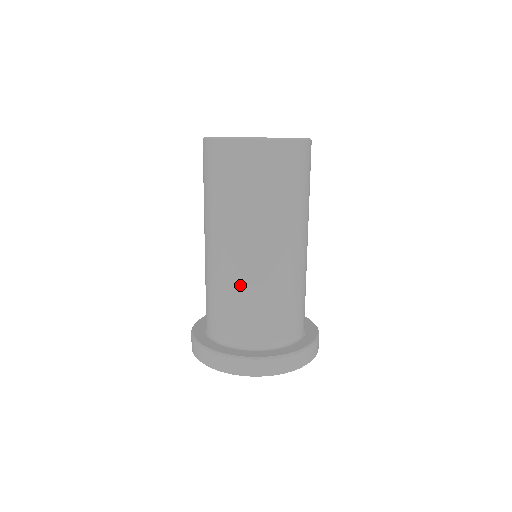
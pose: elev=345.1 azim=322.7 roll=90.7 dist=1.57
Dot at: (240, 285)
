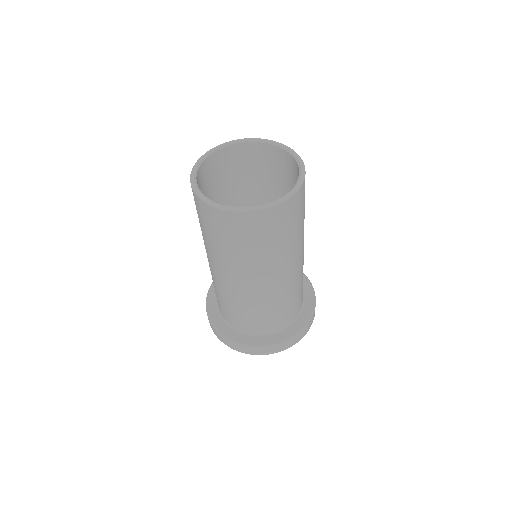
Dot at: (277, 299)
